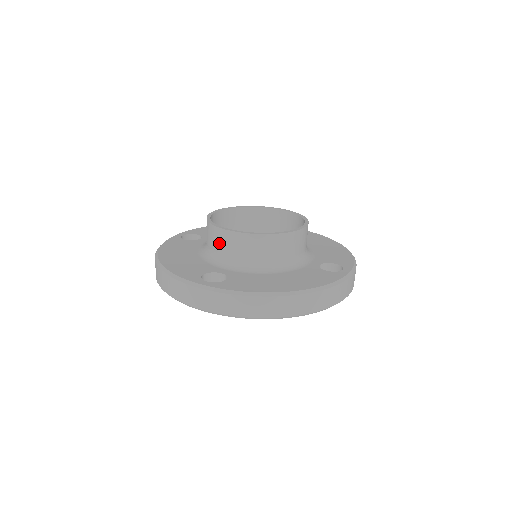
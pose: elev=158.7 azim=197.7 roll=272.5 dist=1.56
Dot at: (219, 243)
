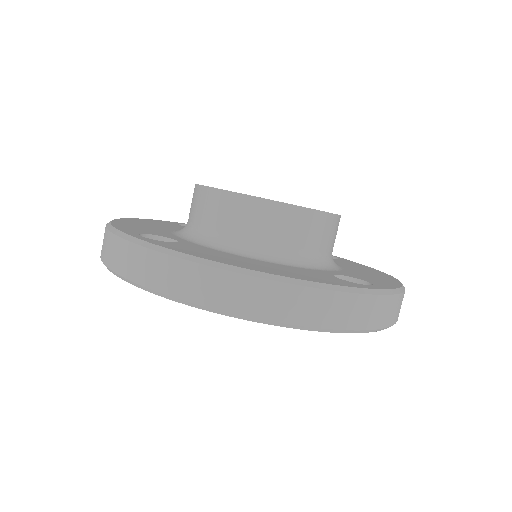
Dot at: (195, 208)
